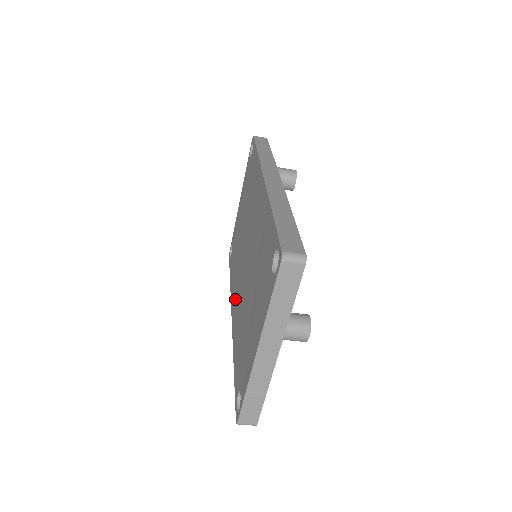
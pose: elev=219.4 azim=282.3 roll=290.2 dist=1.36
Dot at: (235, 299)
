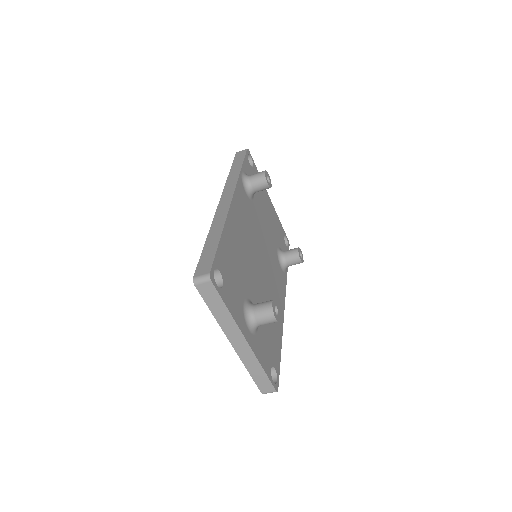
Dot at: occluded
